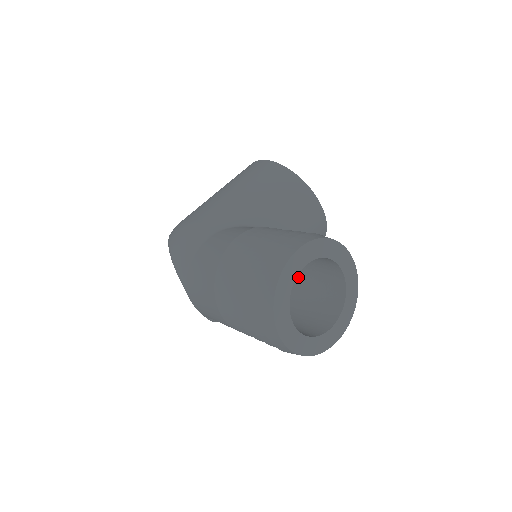
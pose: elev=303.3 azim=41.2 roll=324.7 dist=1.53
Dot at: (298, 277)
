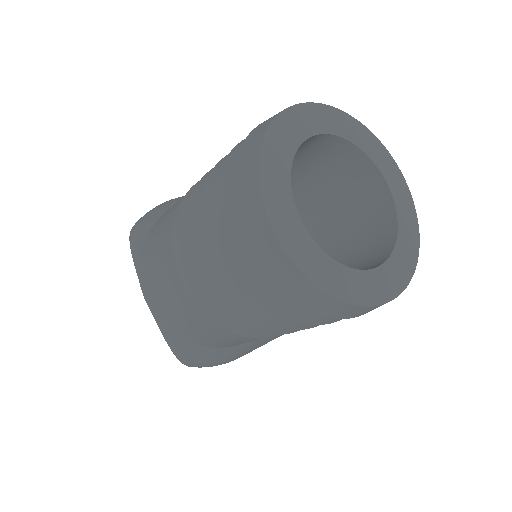
Dot at: occluded
